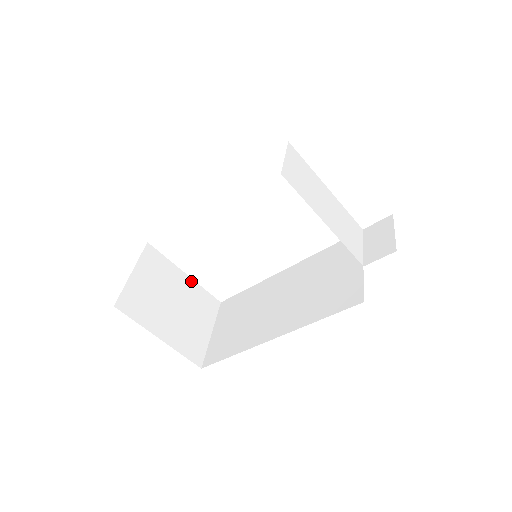
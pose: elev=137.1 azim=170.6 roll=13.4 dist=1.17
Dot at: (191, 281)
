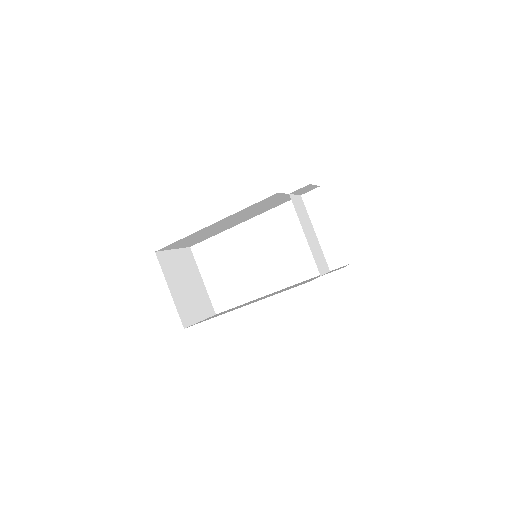
Dot at: (204, 287)
